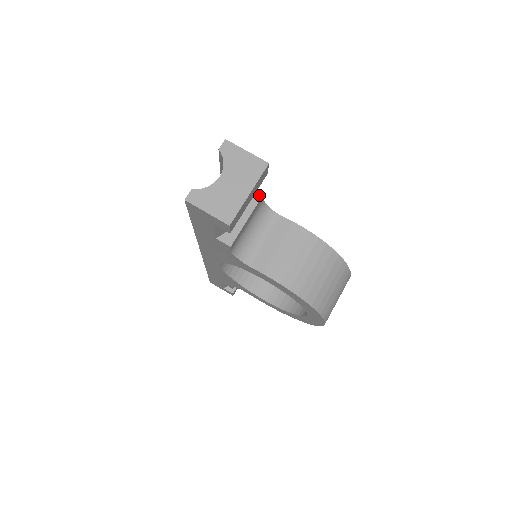
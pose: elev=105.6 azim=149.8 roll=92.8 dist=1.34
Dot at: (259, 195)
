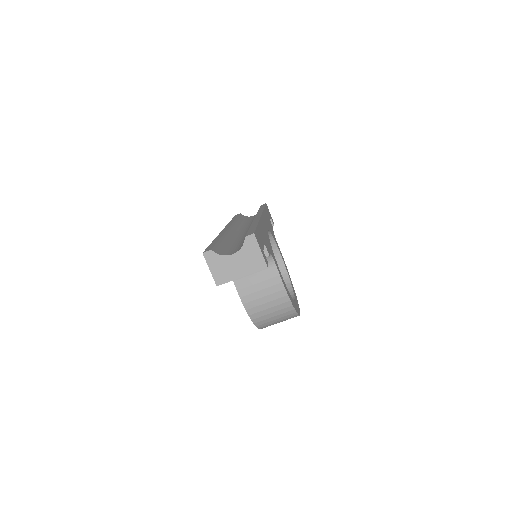
Dot at: (265, 255)
